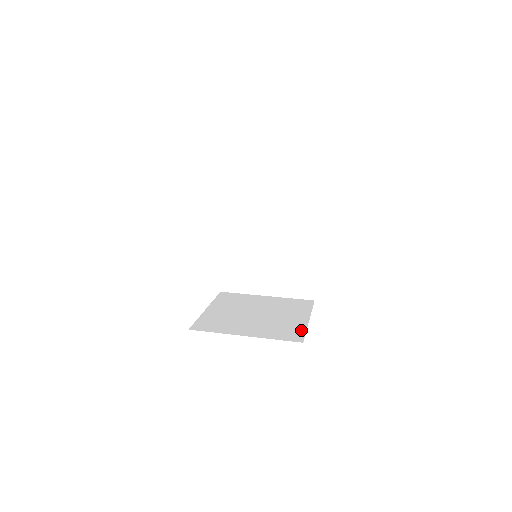
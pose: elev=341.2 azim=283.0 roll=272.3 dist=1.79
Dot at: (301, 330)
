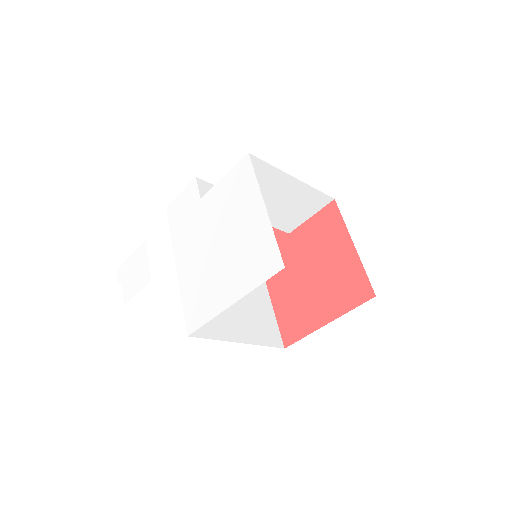
Dot at: occluded
